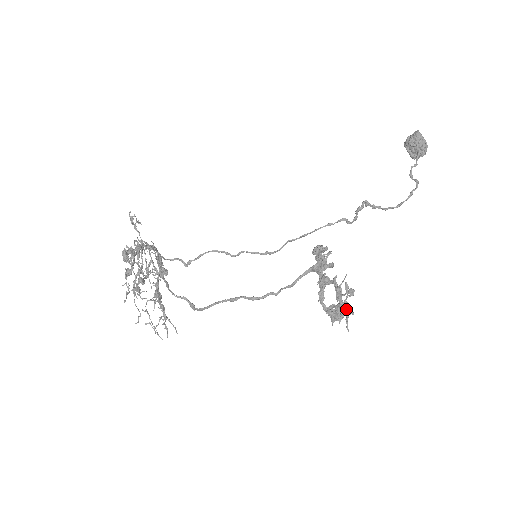
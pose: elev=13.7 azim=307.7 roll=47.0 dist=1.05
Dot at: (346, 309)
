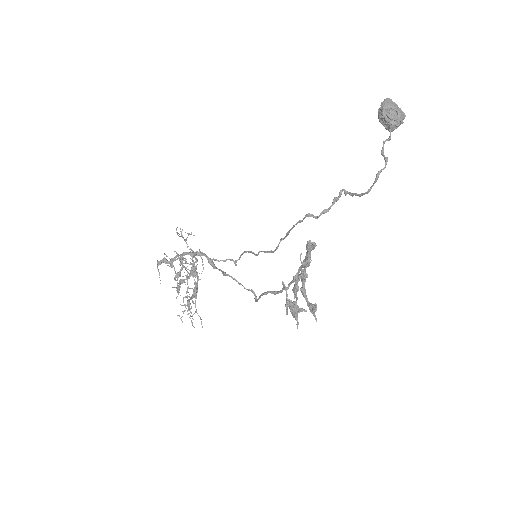
Dot at: (297, 307)
